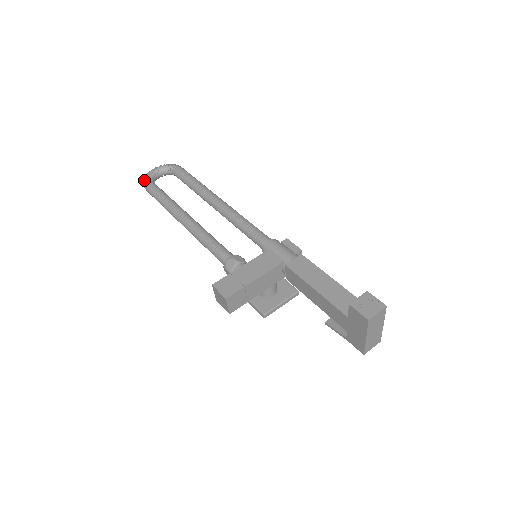
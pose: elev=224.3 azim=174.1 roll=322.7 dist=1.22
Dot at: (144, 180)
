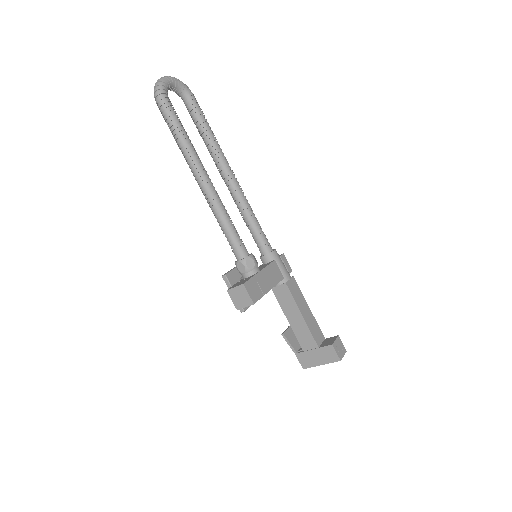
Dot at: (160, 88)
